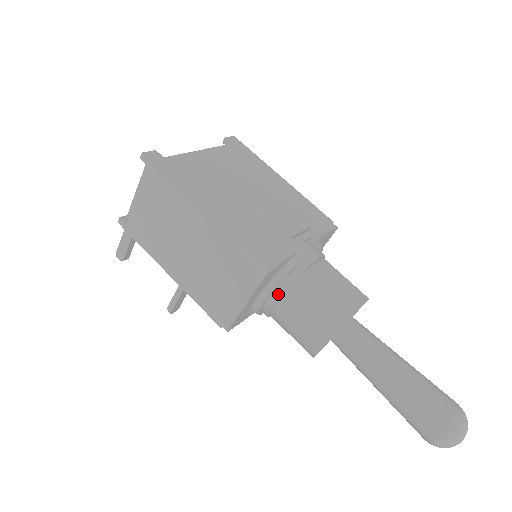
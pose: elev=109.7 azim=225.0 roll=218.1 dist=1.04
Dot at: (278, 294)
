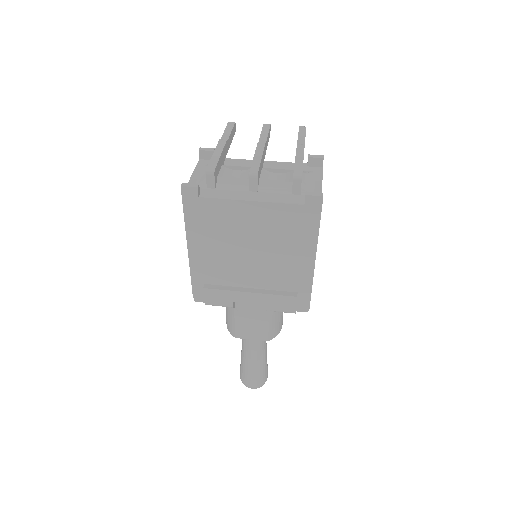
Dot at: occluded
